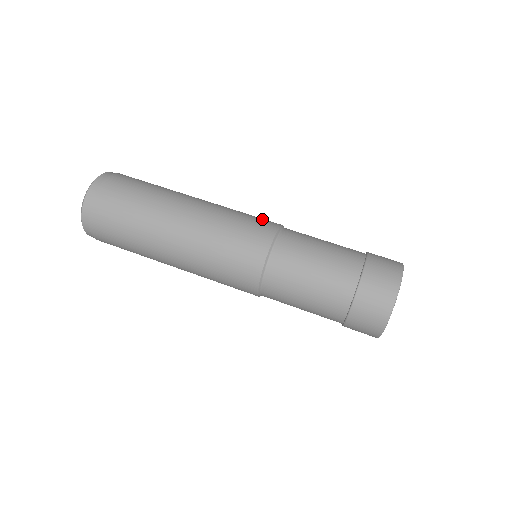
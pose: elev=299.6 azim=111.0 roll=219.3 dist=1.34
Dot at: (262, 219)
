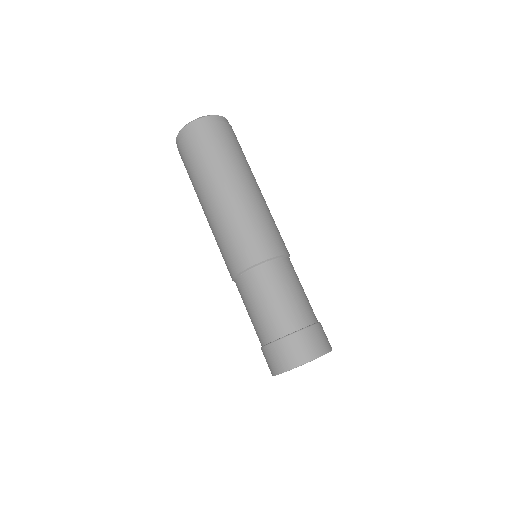
Dot at: (248, 248)
